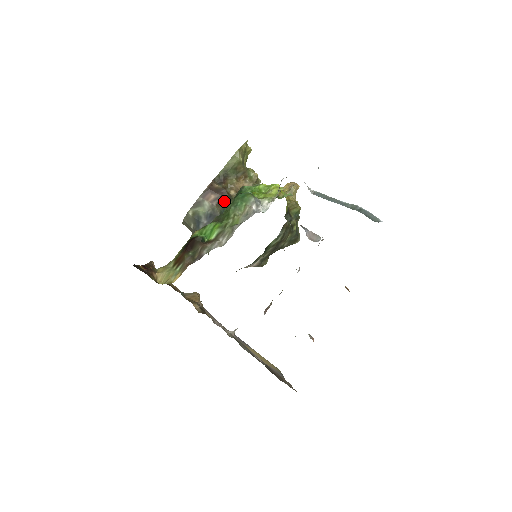
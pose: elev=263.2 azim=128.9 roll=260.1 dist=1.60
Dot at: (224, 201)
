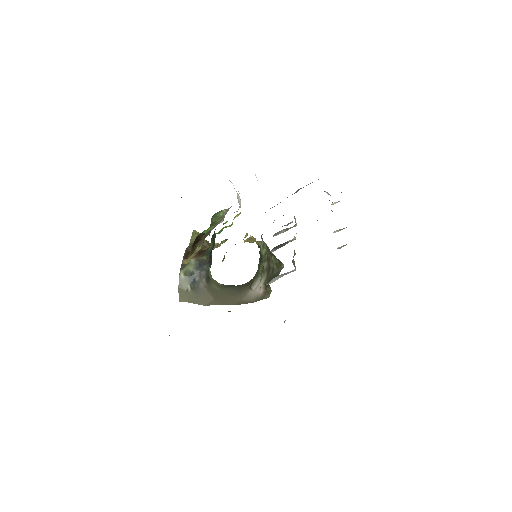
Dot at: (204, 252)
